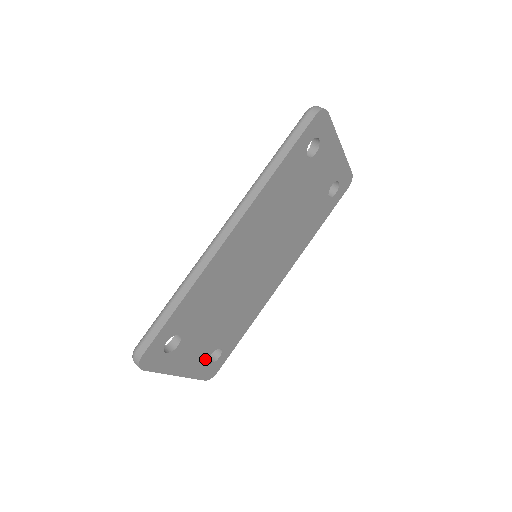
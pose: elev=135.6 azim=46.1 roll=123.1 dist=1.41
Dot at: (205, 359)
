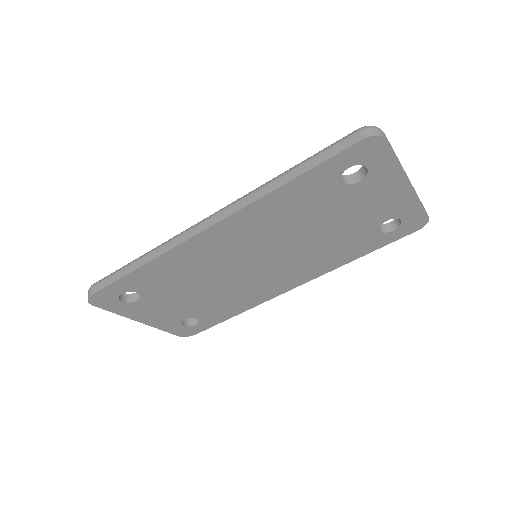
Dot at: (177, 320)
